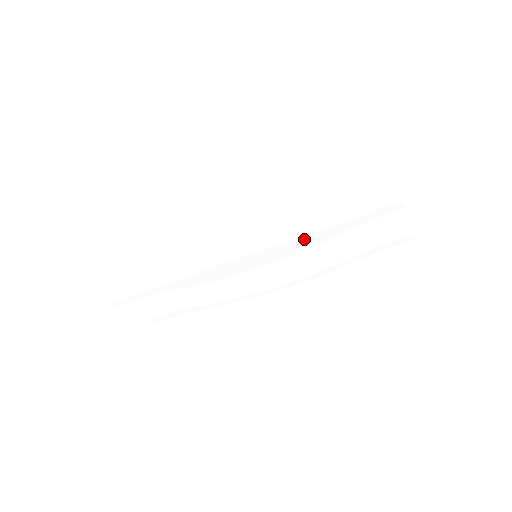
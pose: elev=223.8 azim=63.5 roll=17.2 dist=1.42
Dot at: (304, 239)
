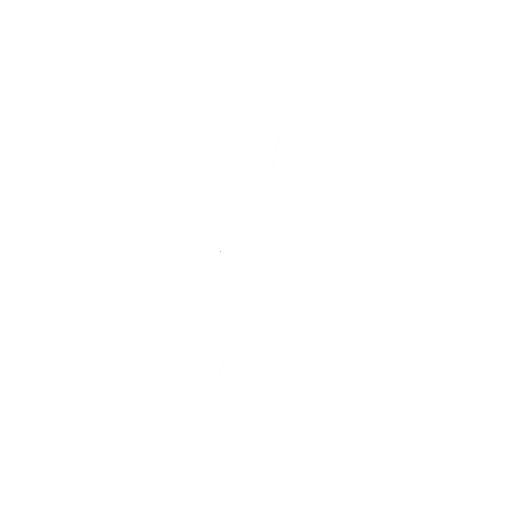
Dot at: (259, 201)
